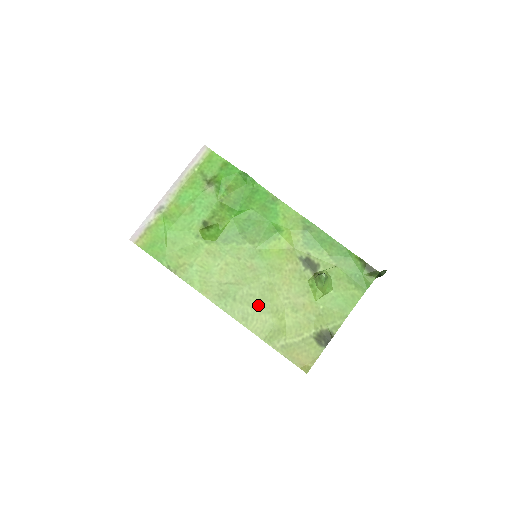
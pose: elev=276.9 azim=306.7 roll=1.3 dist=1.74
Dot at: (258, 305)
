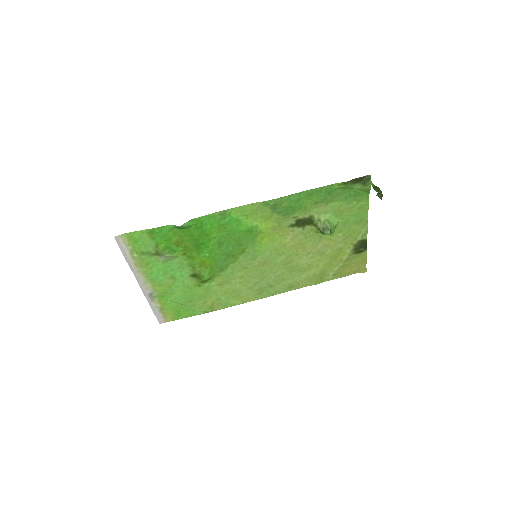
Dot at: (292, 275)
